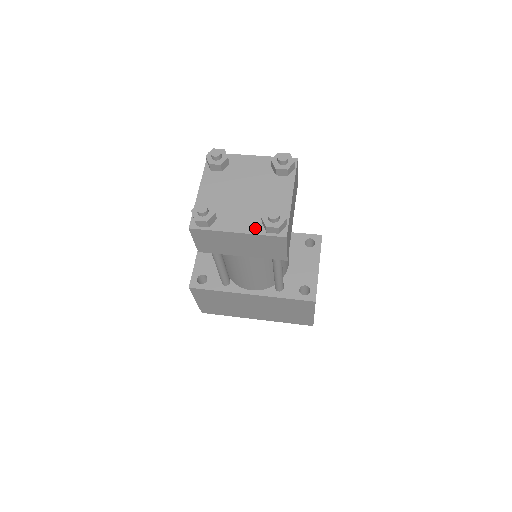
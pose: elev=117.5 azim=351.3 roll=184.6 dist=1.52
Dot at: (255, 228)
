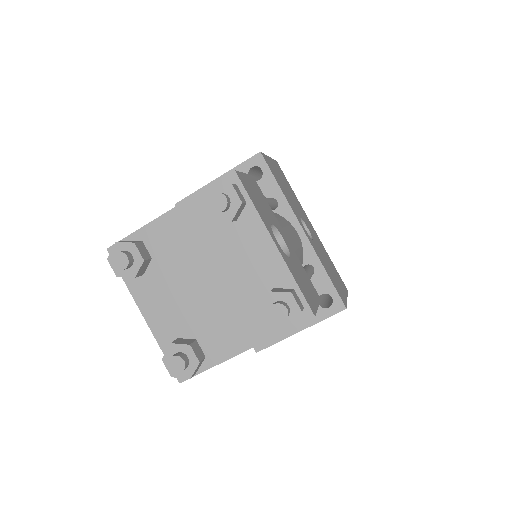
Dot at: (164, 335)
